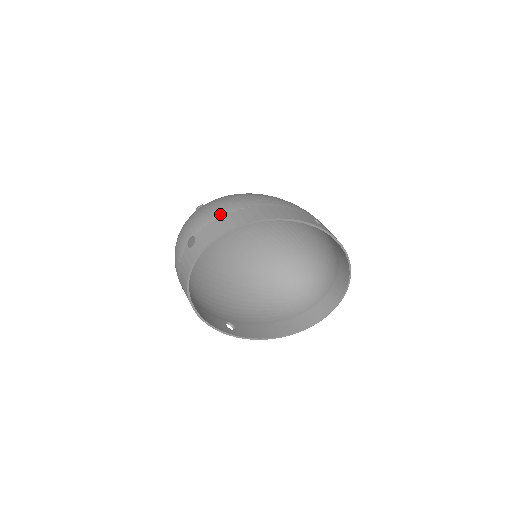
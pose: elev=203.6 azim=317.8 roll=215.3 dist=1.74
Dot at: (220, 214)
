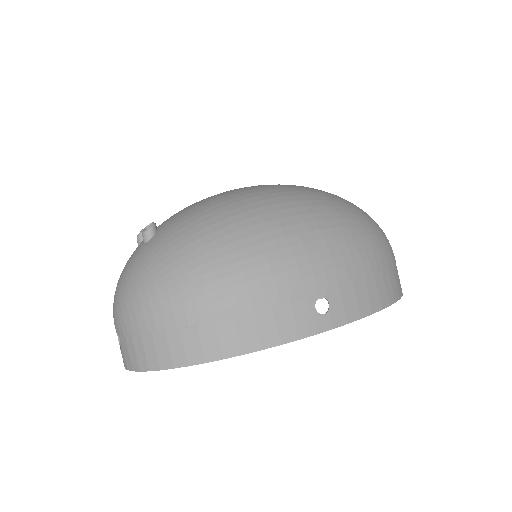
Dot at: (143, 330)
